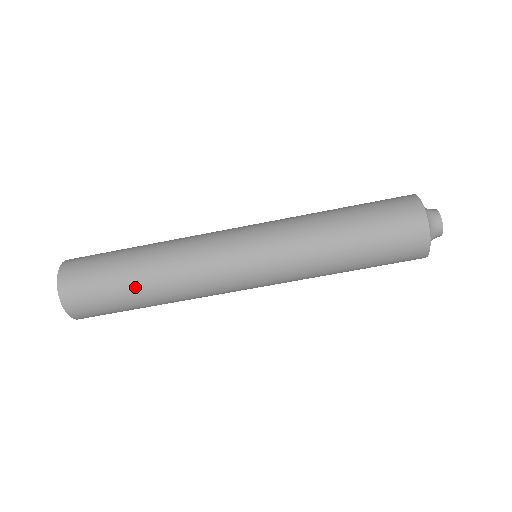
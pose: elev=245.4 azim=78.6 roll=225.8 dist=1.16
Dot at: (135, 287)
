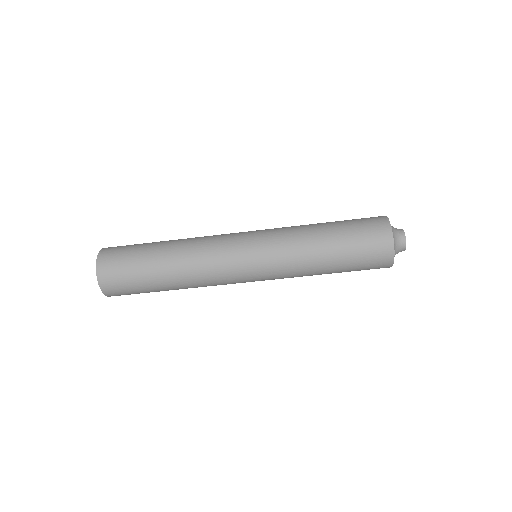
Dot at: (157, 265)
